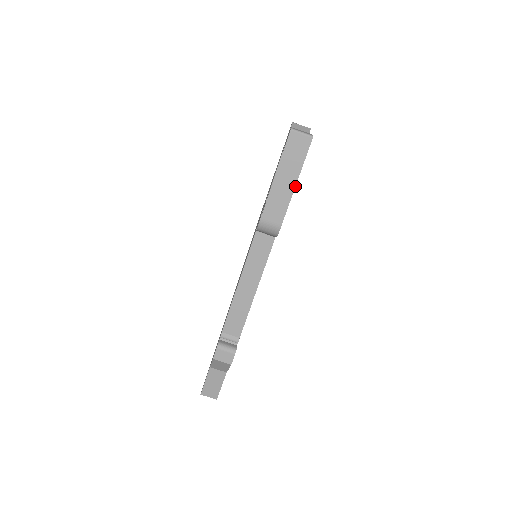
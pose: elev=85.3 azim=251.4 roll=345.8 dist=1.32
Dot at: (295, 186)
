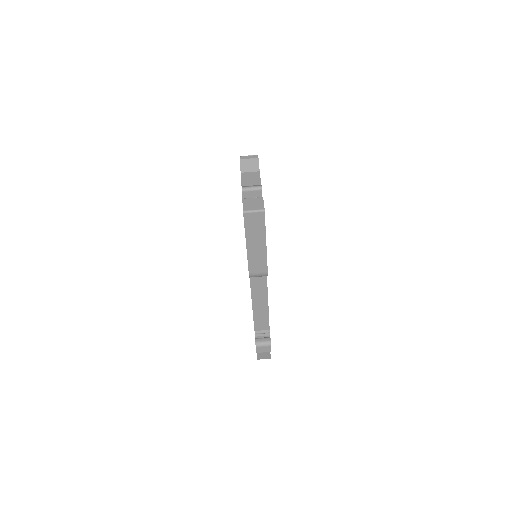
Dot at: (266, 246)
